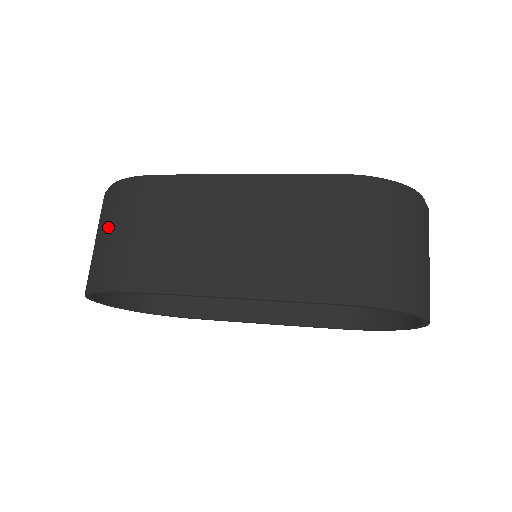
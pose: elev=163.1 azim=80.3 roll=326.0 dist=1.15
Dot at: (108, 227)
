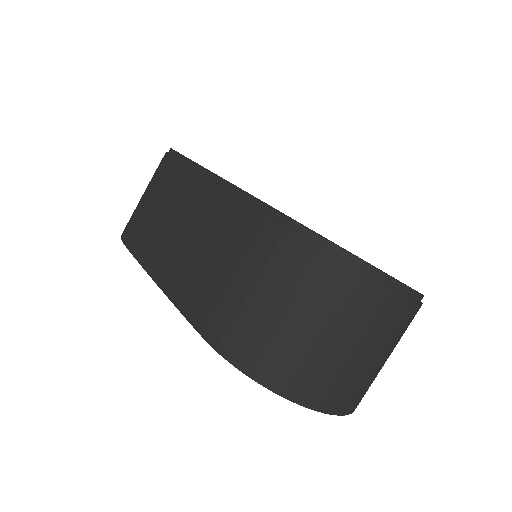
Dot at: (147, 186)
